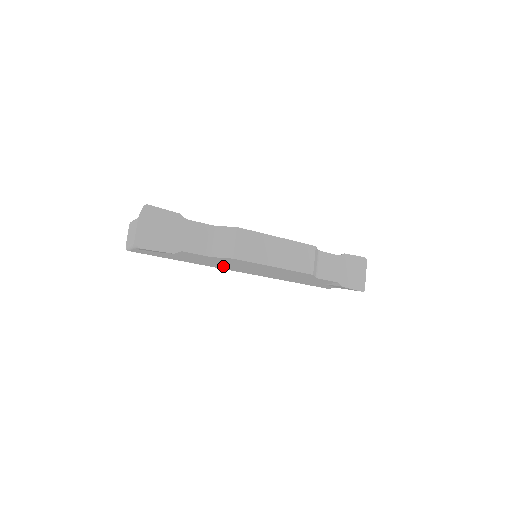
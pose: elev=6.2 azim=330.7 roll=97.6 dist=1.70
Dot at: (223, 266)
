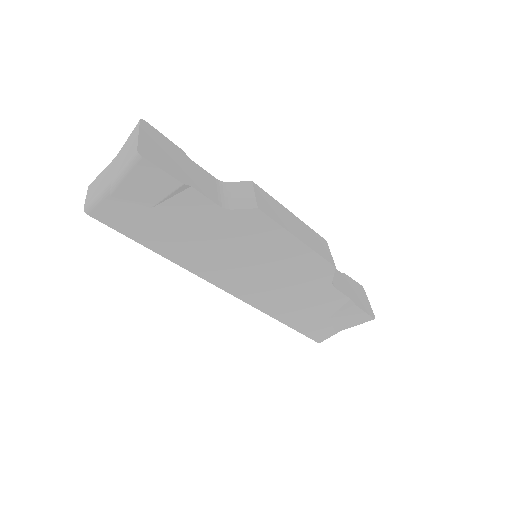
Dot at: (216, 265)
